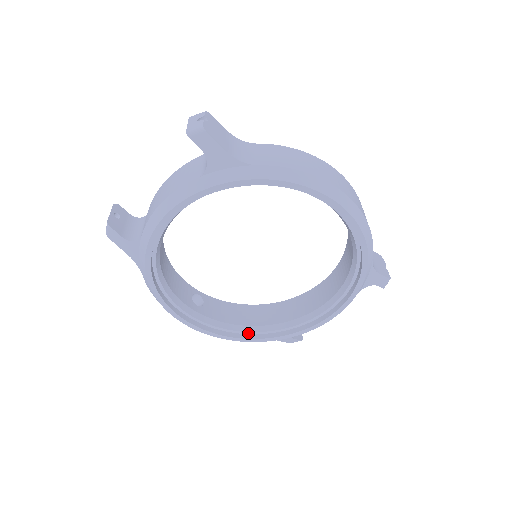
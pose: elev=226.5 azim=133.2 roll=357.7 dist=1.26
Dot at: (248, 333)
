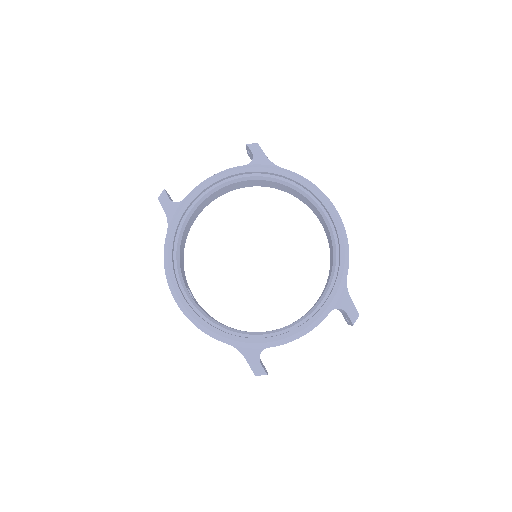
Dot at: (223, 330)
